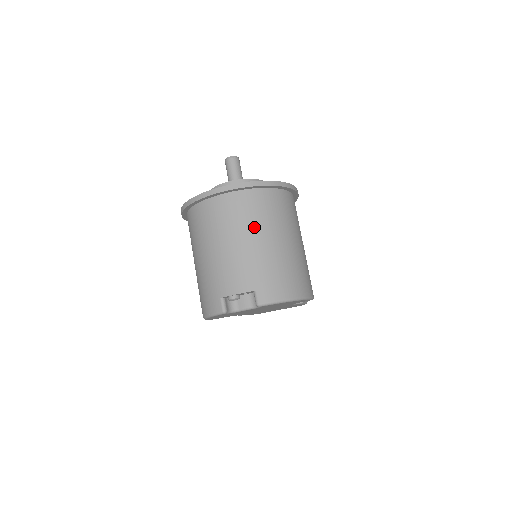
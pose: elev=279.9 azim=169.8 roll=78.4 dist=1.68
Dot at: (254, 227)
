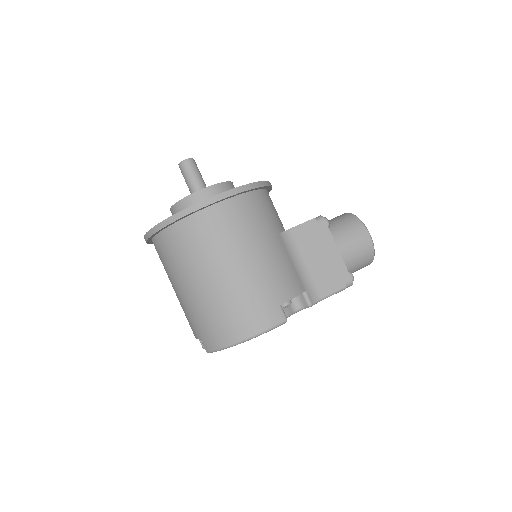
Dot at: (176, 274)
